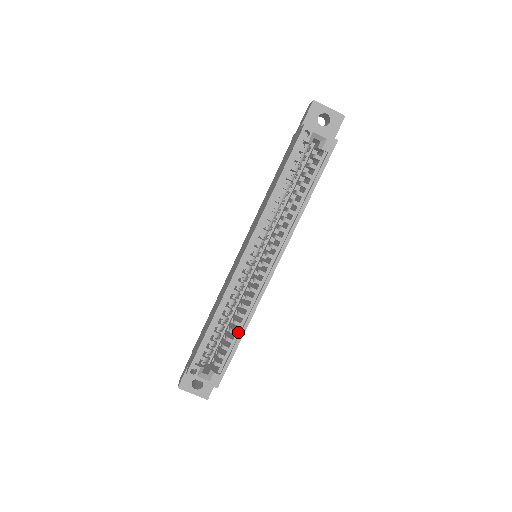
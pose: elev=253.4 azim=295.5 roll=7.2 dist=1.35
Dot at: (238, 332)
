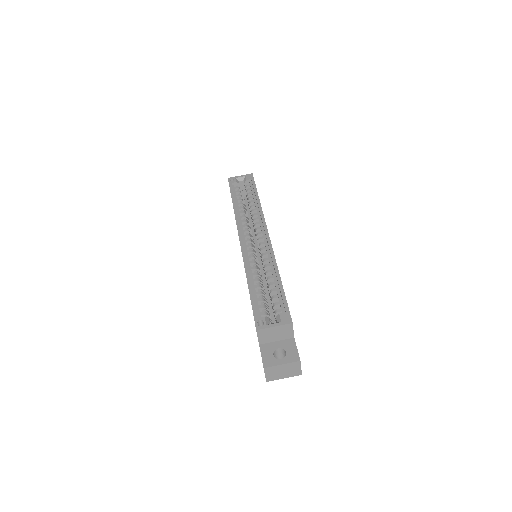
Dot at: (276, 281)
